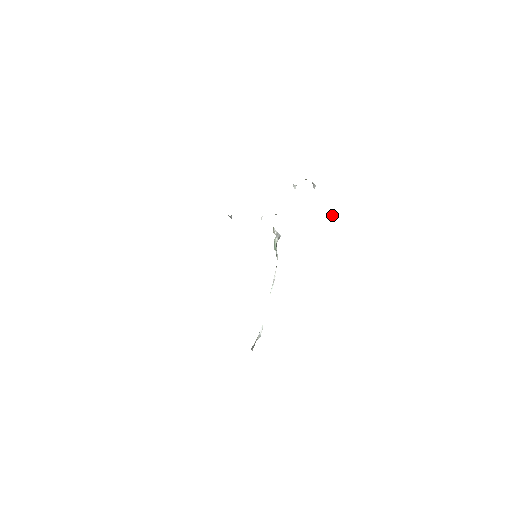
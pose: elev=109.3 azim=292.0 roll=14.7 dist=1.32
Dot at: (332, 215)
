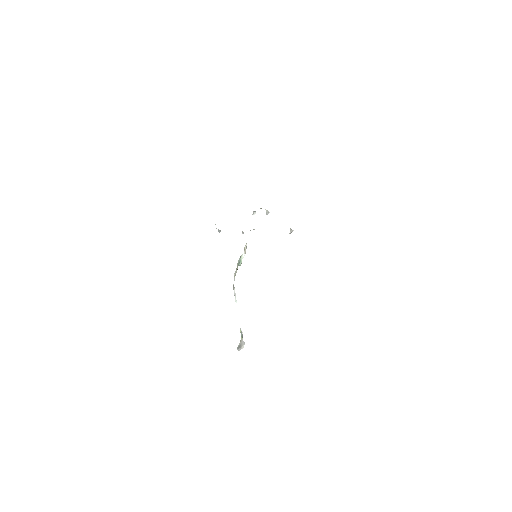
Dot at: (291, 231)
